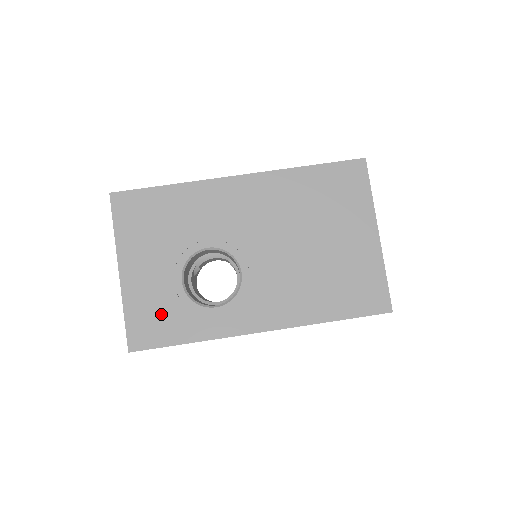
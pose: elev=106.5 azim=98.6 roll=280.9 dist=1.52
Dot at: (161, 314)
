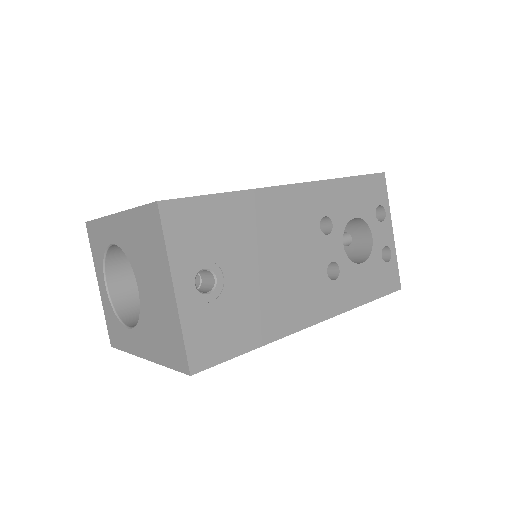
Dot at: occluded
